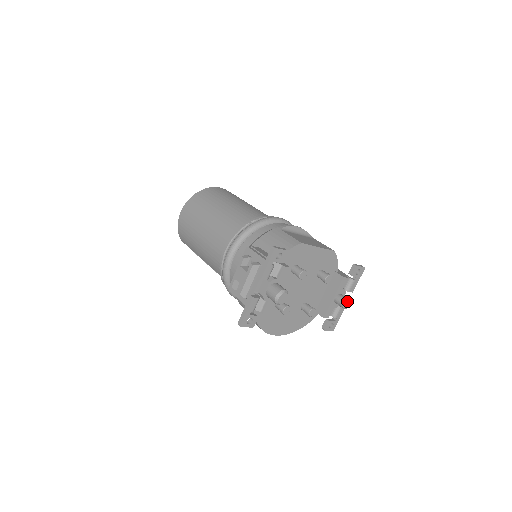
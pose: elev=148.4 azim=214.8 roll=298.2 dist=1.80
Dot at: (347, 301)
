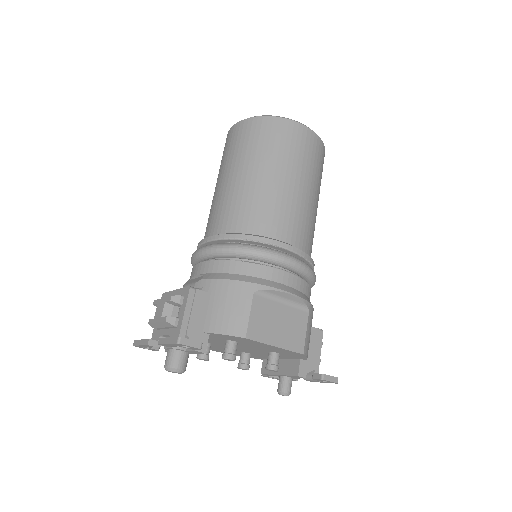
Dot at: (284, 393)
